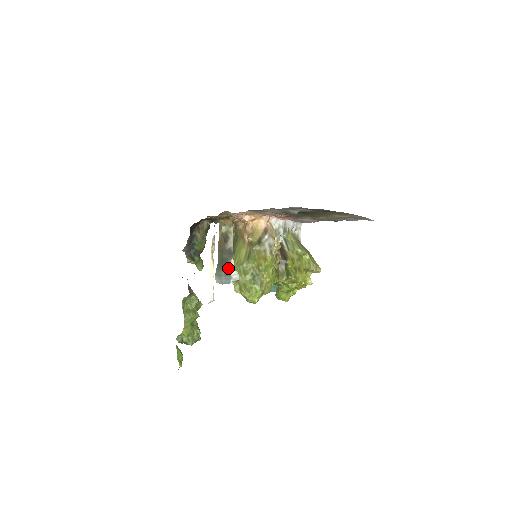
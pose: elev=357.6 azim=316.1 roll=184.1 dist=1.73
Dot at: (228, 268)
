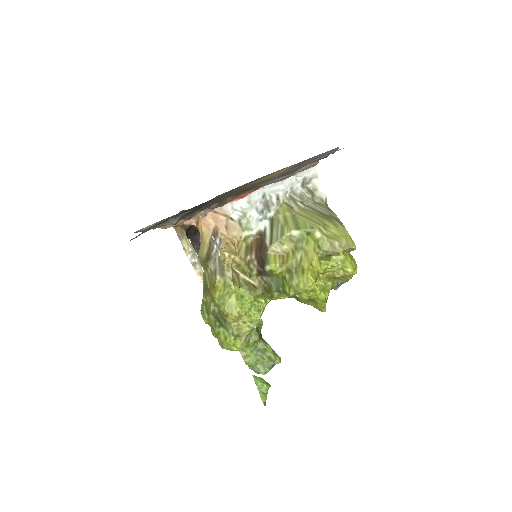
Dot at: occluded
